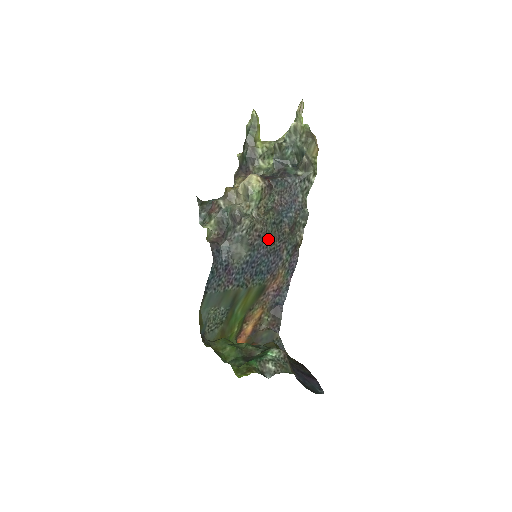
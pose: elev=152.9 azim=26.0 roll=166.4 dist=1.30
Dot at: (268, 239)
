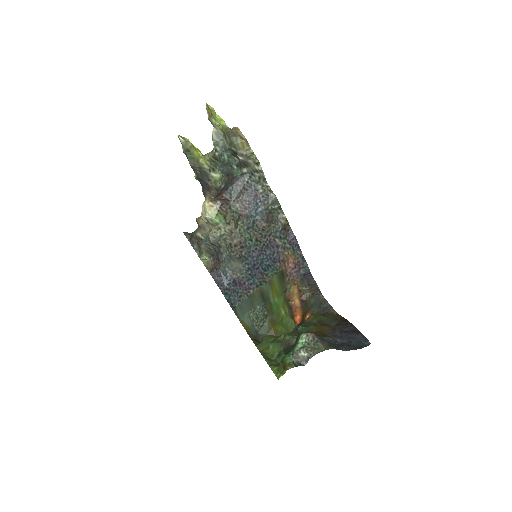
Dot at: (252, 243)
